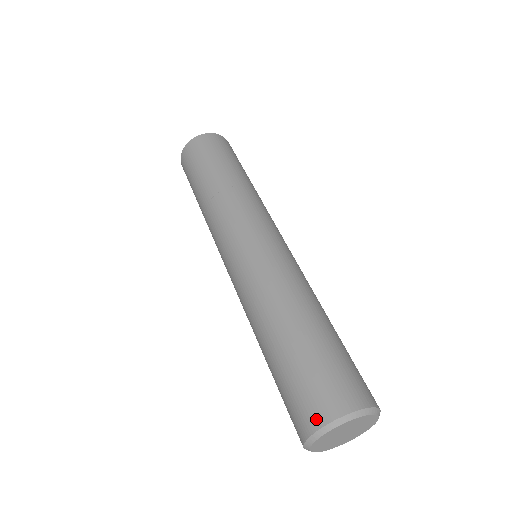
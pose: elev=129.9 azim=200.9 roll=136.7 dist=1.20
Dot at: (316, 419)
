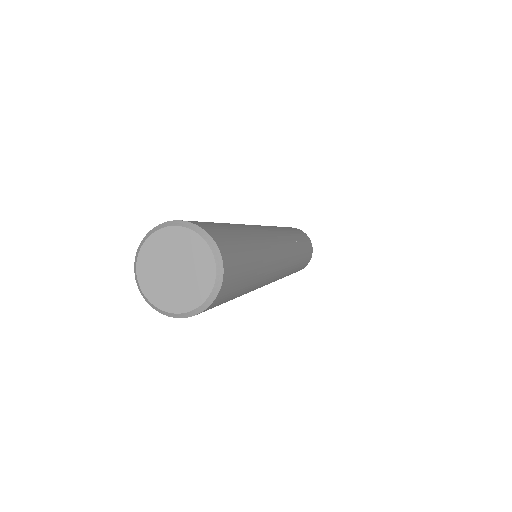
Dot at: occluded
